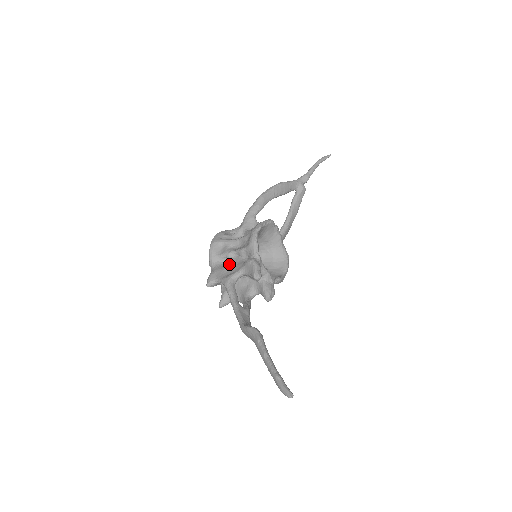
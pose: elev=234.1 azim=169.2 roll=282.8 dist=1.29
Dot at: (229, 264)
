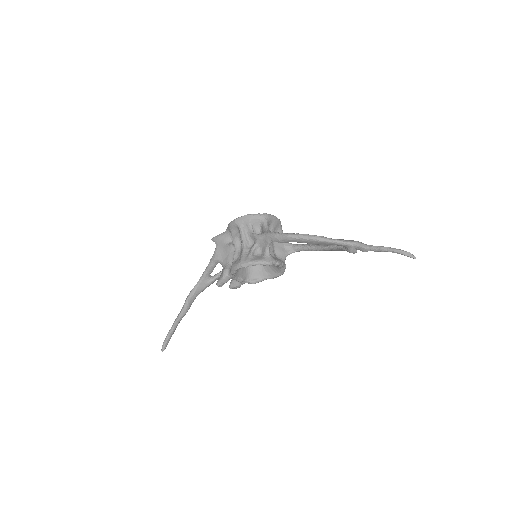
Dot at: (228, 248)
